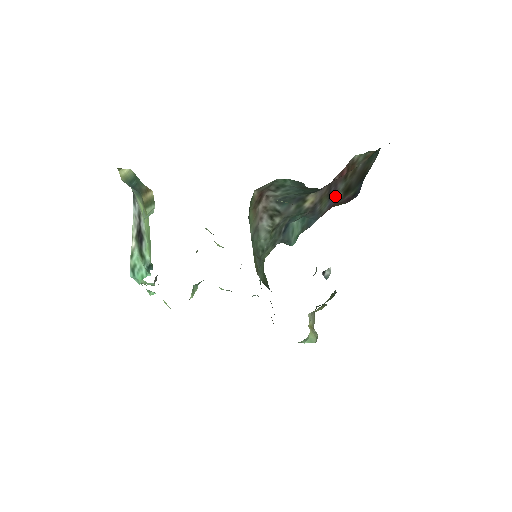
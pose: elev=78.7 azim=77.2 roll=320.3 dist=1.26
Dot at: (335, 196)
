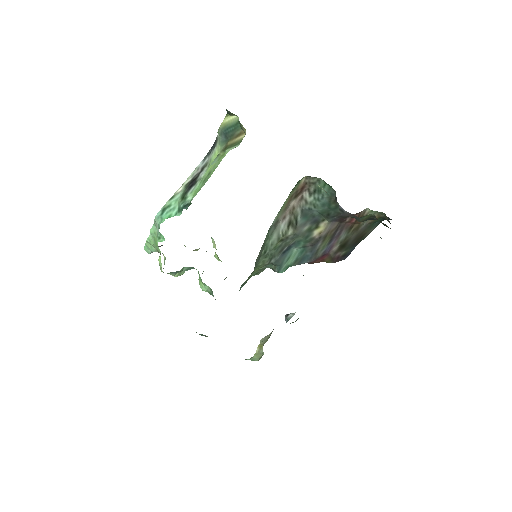
Dot at: (334, 244)
